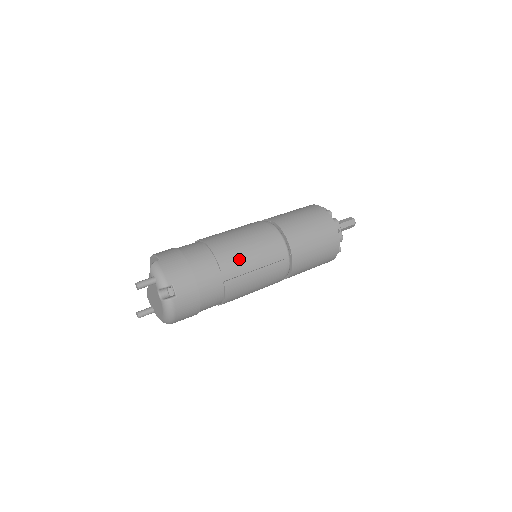
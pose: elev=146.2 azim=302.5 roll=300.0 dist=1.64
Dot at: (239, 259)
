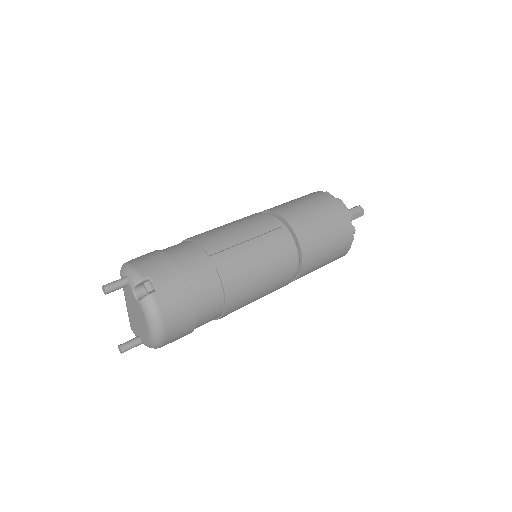
Dot at: (229, 242)
